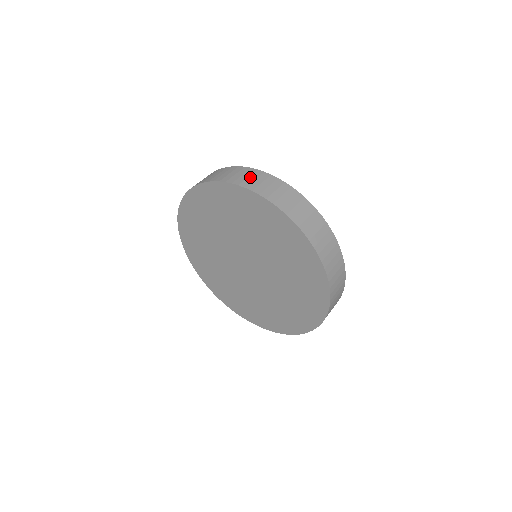
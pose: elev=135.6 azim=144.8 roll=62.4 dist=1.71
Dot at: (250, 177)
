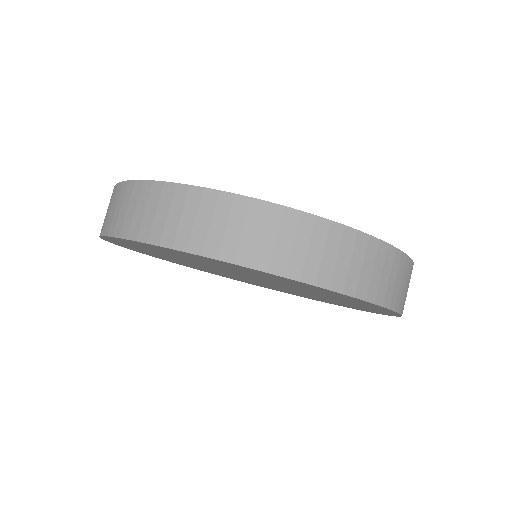
Dot at: (341, 257)
